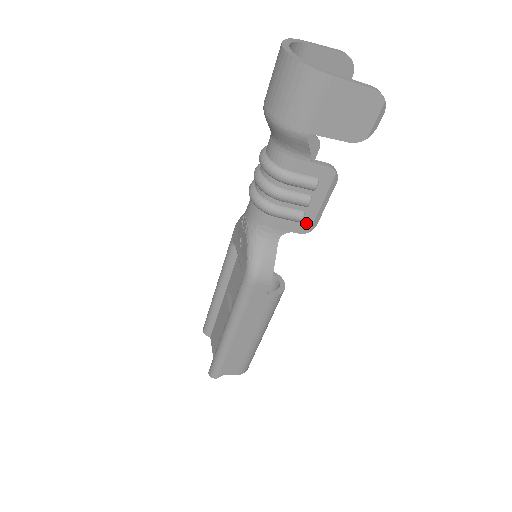
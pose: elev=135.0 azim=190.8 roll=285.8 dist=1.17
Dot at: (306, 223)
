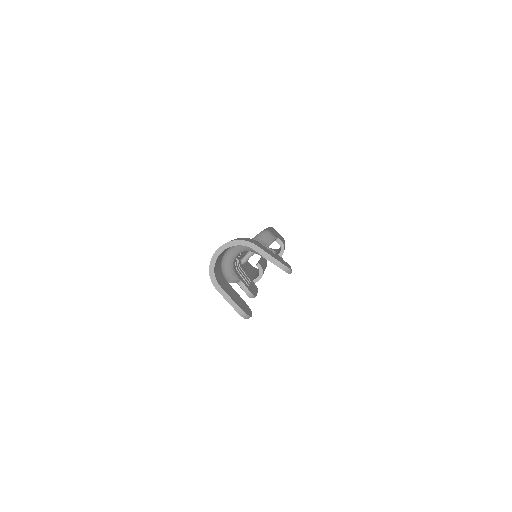
Dot at: occluded
